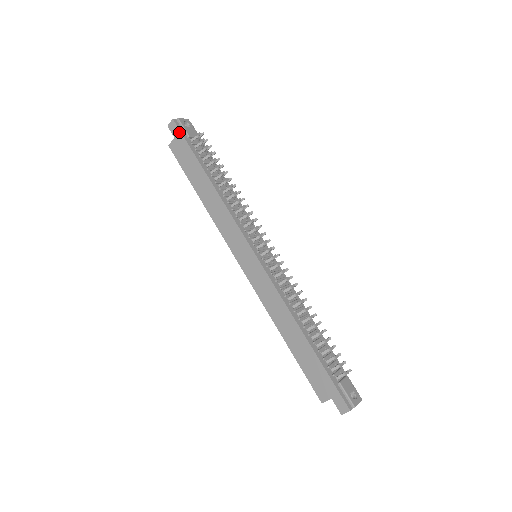
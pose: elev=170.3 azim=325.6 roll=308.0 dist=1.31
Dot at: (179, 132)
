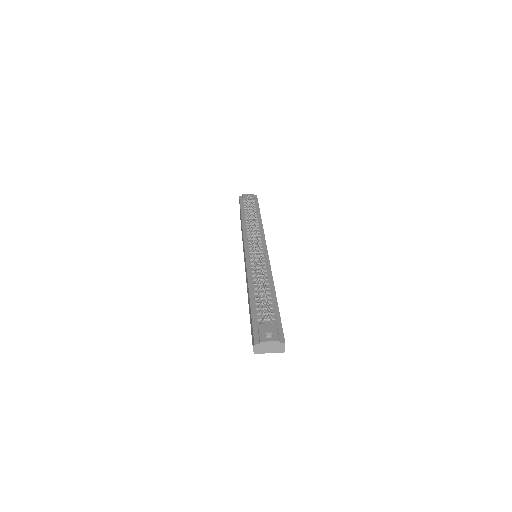
Dot at: (239, 201)
